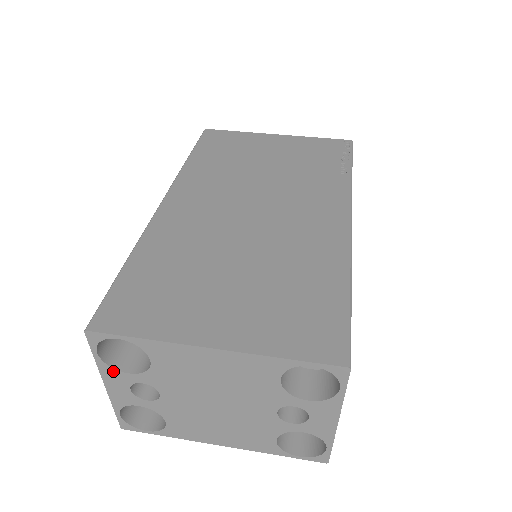
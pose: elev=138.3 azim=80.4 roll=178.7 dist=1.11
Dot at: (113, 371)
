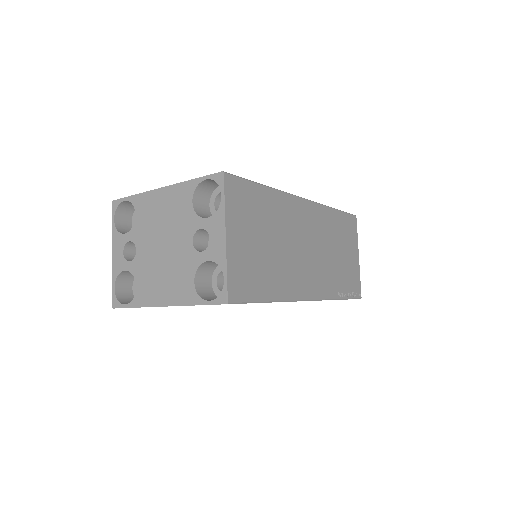
Dot at: (118, 235)
